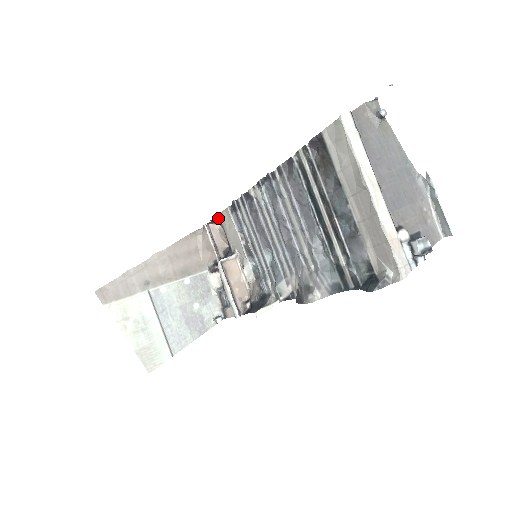
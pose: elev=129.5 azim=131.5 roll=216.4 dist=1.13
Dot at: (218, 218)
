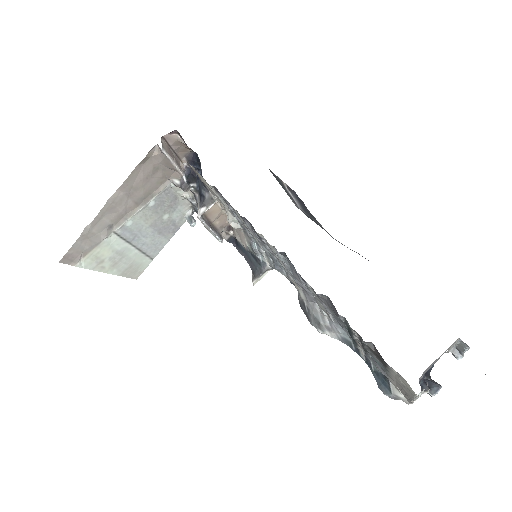
Dot at: occluded
